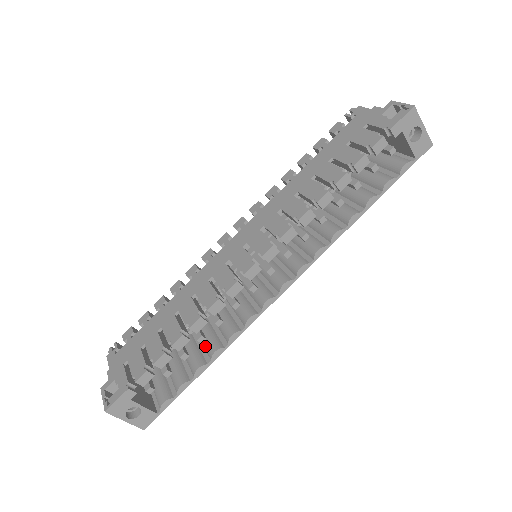
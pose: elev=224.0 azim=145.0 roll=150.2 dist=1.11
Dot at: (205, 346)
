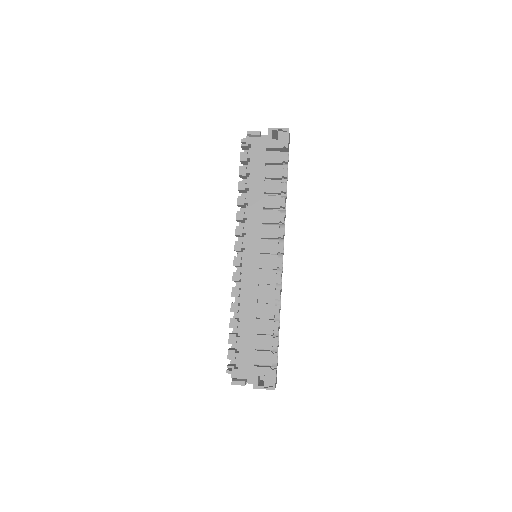
Dot at: occluded
